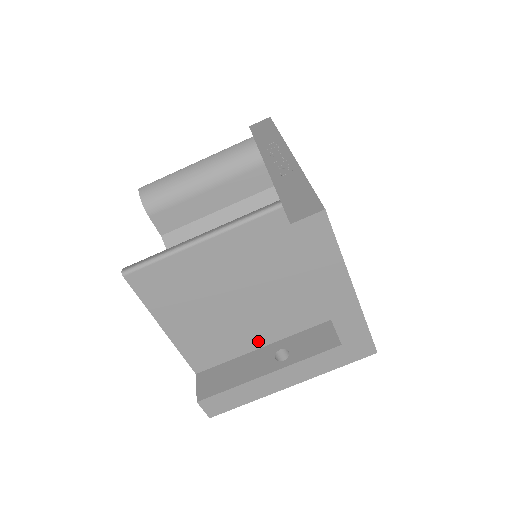
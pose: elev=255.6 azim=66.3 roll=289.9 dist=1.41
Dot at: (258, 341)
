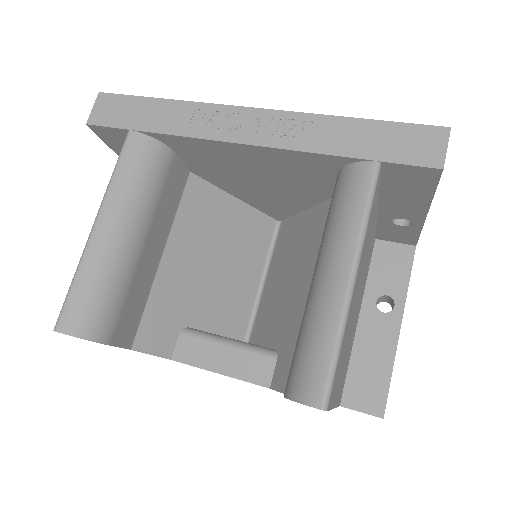
Dot at: occluded
